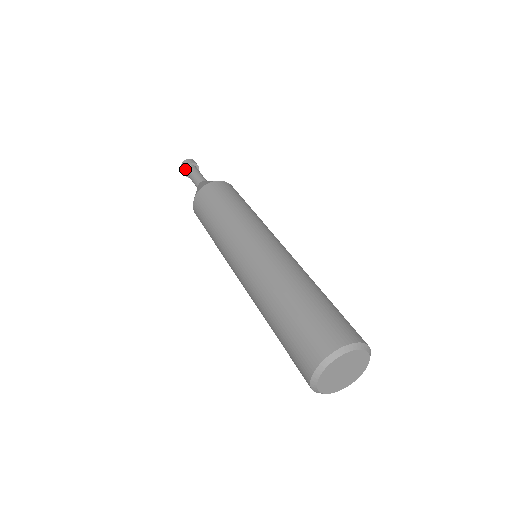
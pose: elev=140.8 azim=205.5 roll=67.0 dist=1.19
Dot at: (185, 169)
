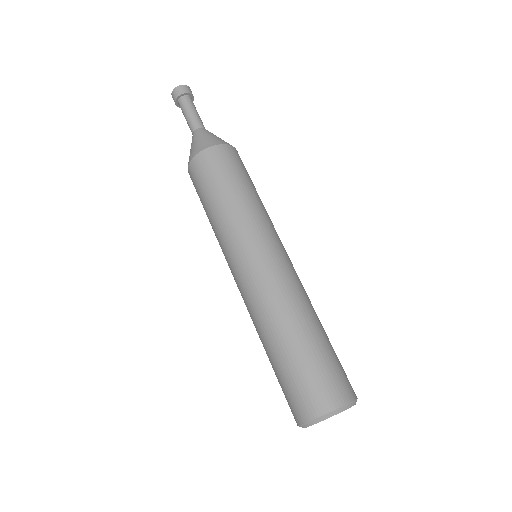
Dot at: (178, 99)
